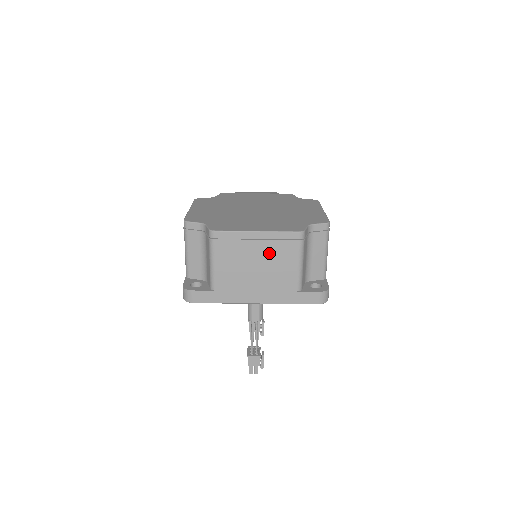
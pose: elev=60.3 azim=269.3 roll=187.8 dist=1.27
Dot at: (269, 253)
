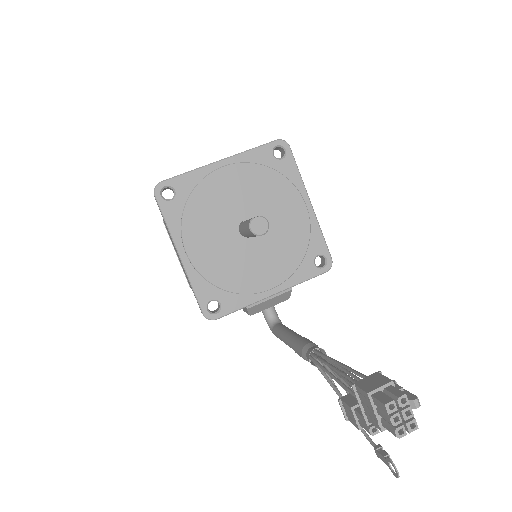
Dot at: occluded
